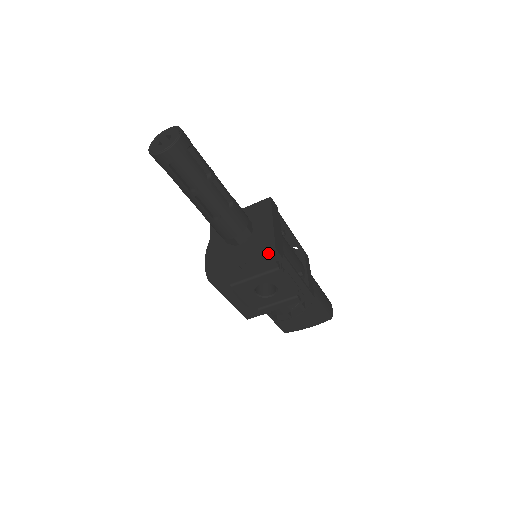
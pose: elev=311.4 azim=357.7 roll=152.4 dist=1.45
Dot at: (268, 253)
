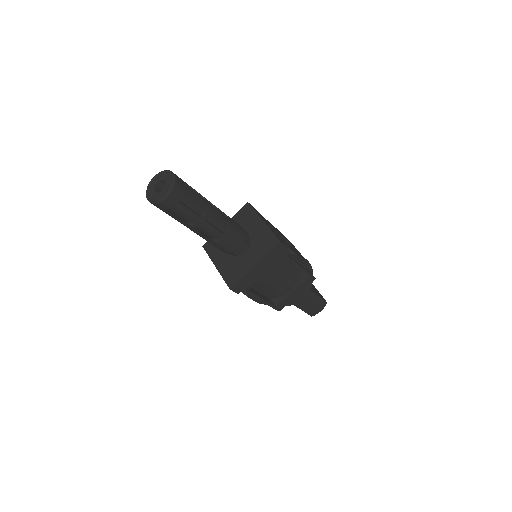
Dot at: (228, 284)
